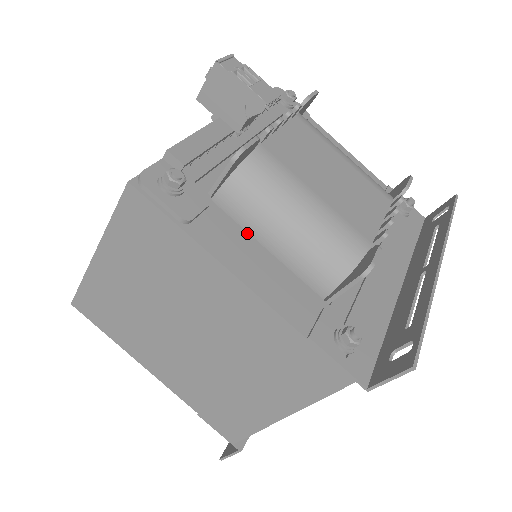
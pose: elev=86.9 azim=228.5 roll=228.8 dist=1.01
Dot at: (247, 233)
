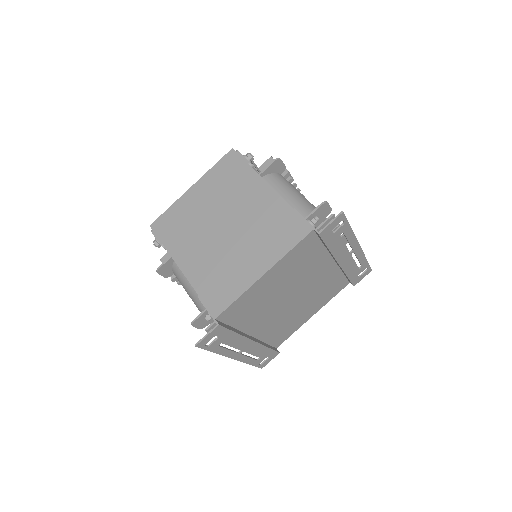
Dot at: occluded
